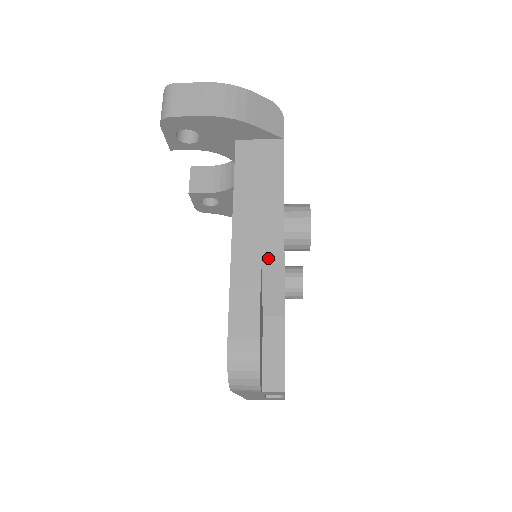
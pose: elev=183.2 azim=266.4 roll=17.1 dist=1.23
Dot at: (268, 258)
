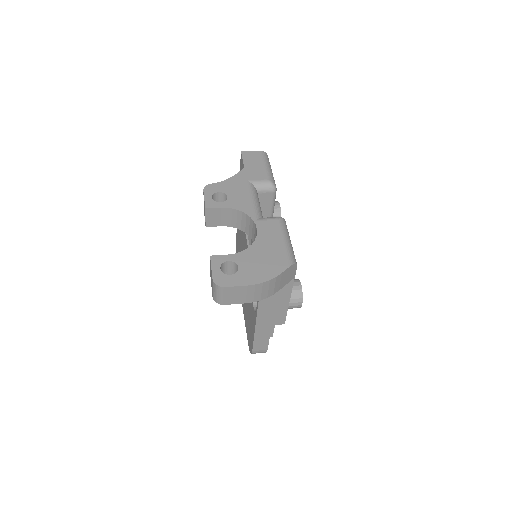
Dot at: (275, 324)
